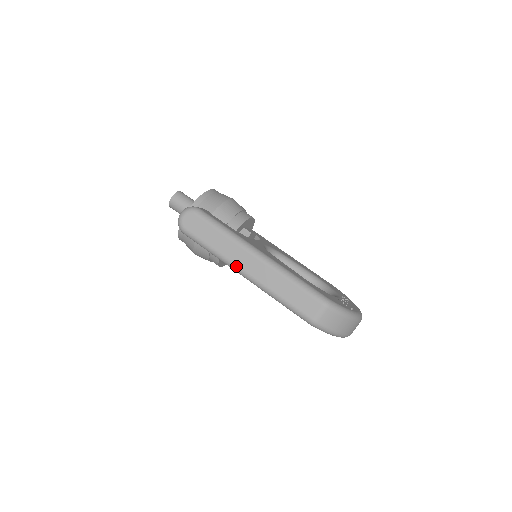
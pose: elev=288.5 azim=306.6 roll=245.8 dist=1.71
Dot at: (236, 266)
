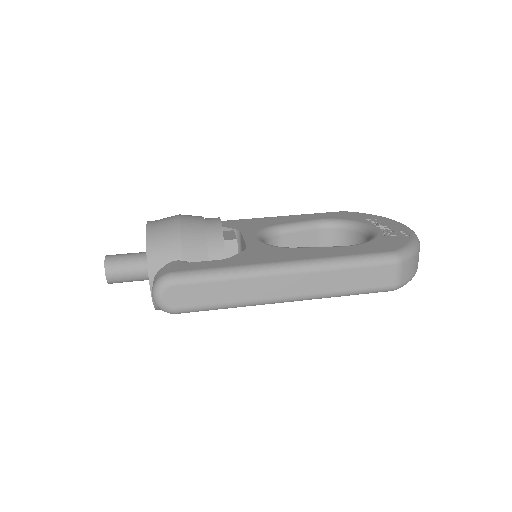
Dot at: (271, 300)
